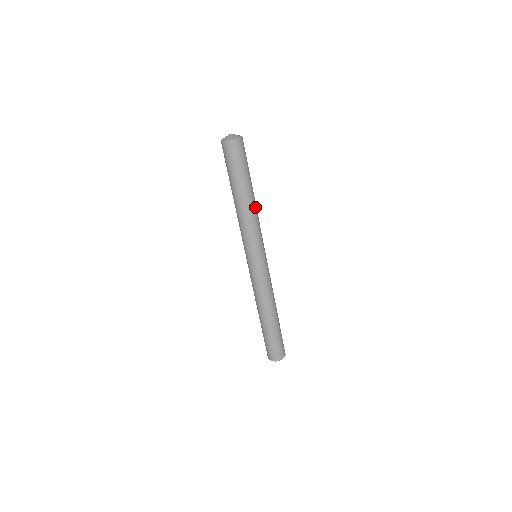
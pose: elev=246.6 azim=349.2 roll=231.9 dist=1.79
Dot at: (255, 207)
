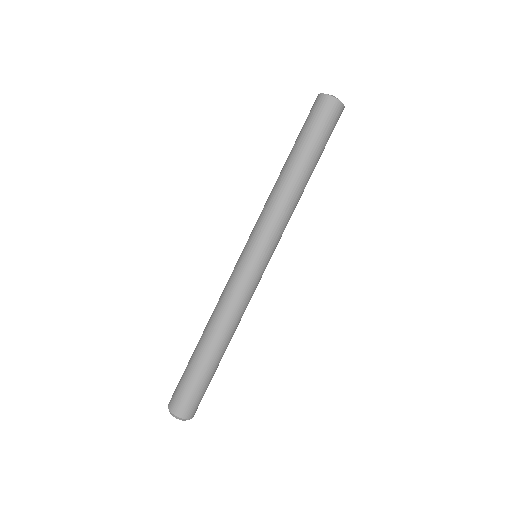
Dot at: (298, 192)
